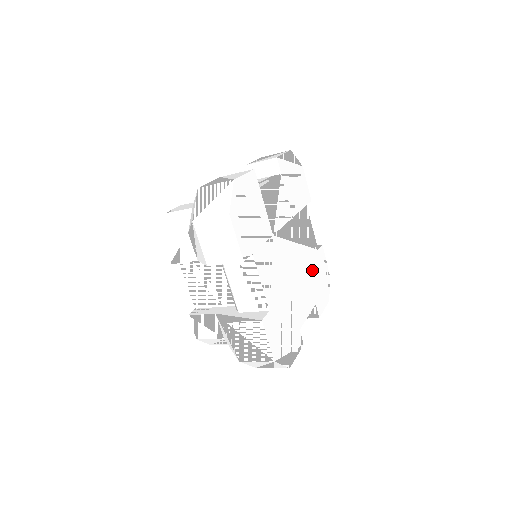
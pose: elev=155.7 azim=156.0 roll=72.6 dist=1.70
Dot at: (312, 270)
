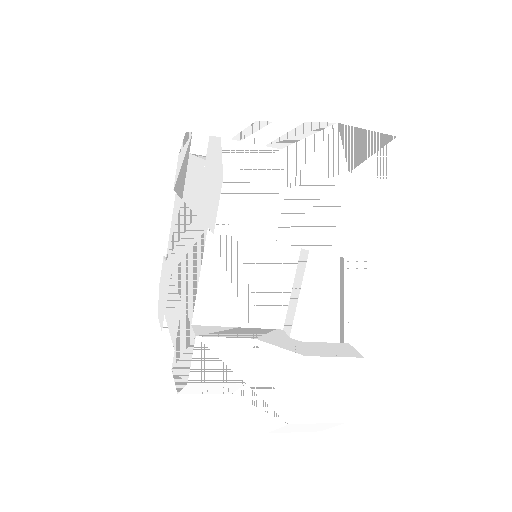
Dot at: occluded
